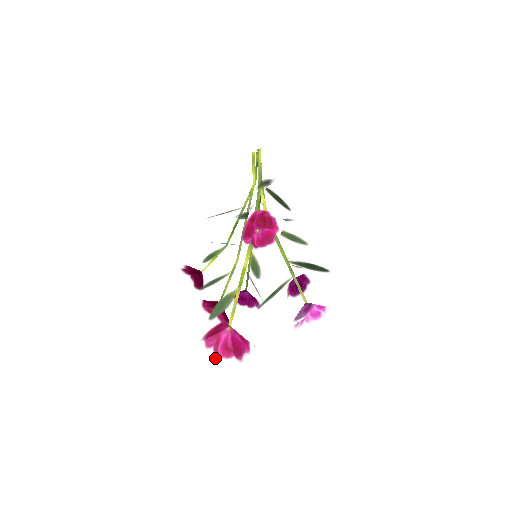
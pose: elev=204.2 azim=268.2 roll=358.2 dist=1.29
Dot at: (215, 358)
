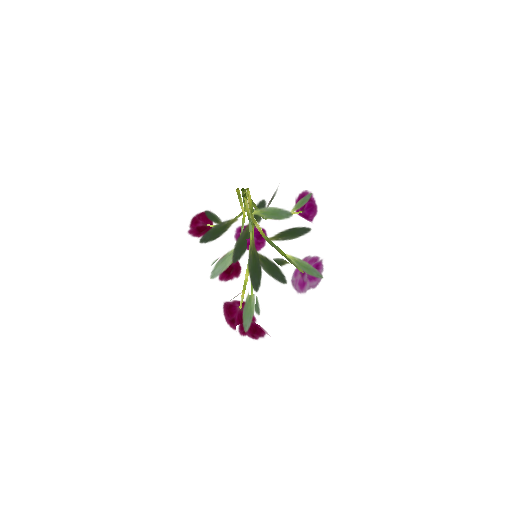
Dot at: (234, 300)
